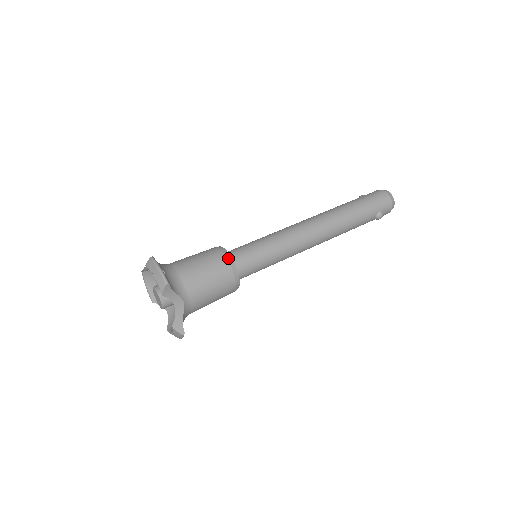
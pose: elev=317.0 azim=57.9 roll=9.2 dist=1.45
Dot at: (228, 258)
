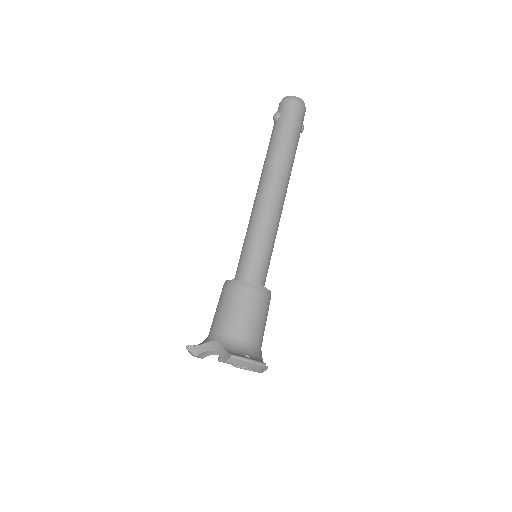
Dot at: (262, 290)
